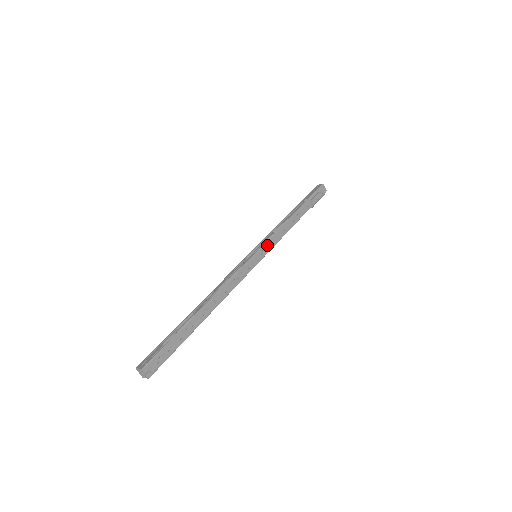
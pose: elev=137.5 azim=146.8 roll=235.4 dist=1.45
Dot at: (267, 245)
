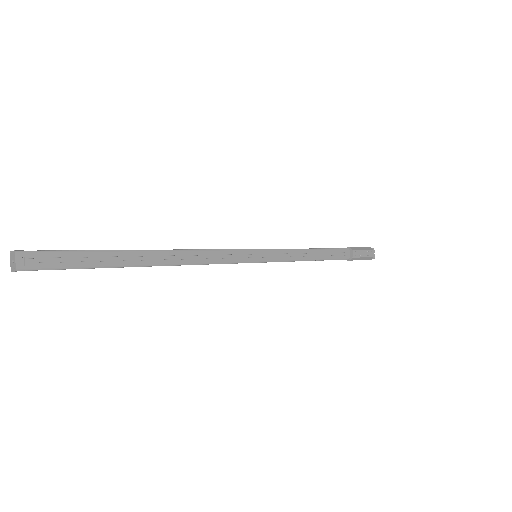
Dot at: (276, 253)
